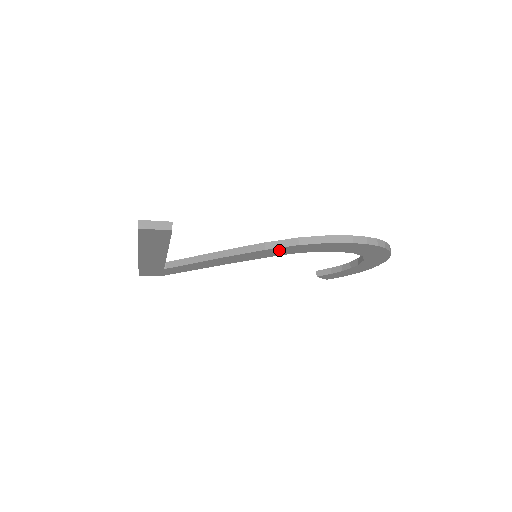
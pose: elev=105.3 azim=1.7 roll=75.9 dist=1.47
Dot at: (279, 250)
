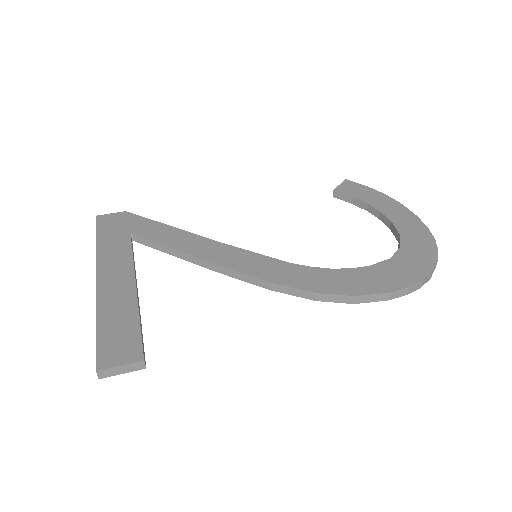
Dot at: occluded
